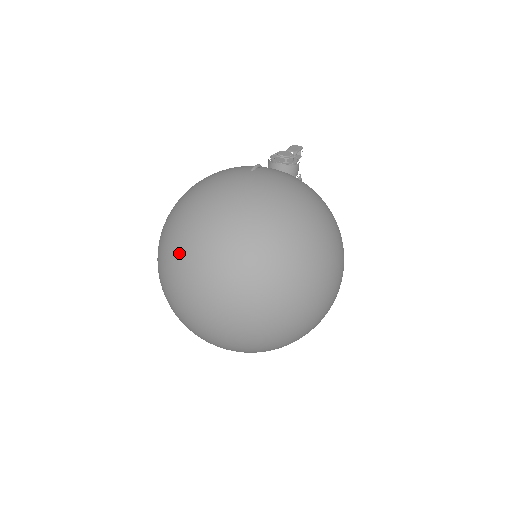
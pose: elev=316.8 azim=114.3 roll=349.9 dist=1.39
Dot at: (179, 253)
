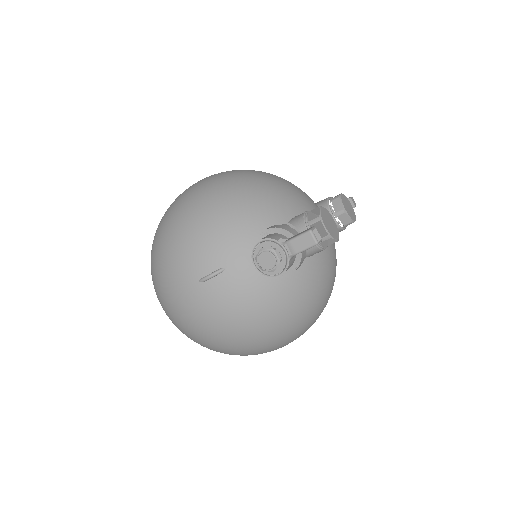
Dot at: occluded
